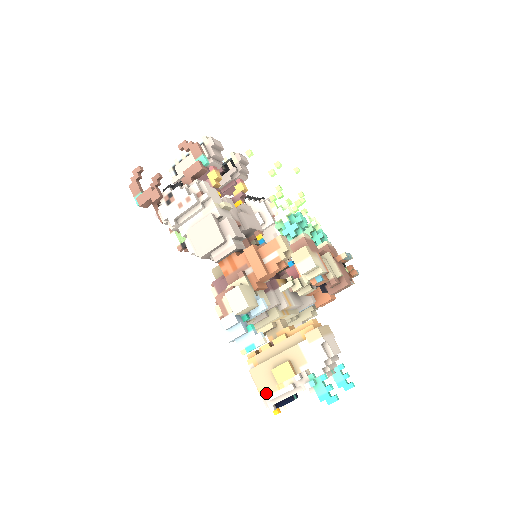
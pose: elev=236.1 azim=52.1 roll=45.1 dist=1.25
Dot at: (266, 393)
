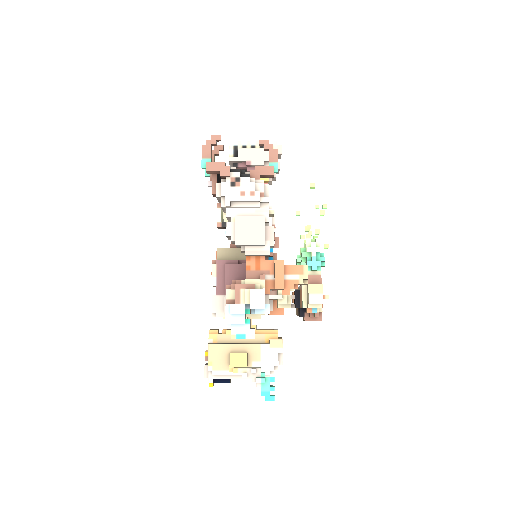
Dot at: (214, 368)
